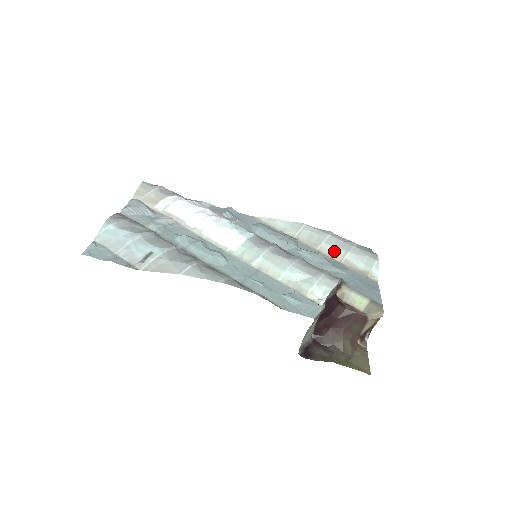
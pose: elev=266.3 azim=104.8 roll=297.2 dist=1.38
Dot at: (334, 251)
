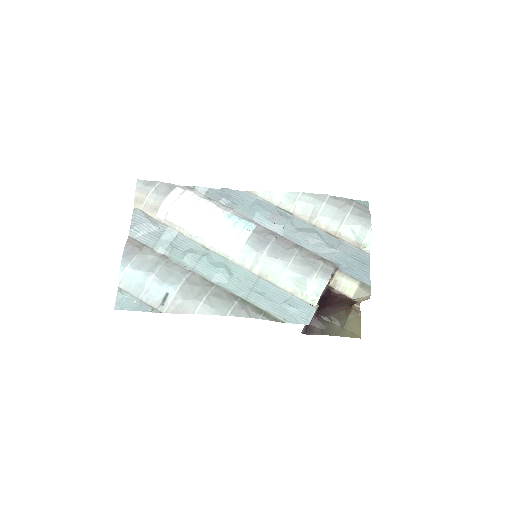
Dot at: (329, 224)
